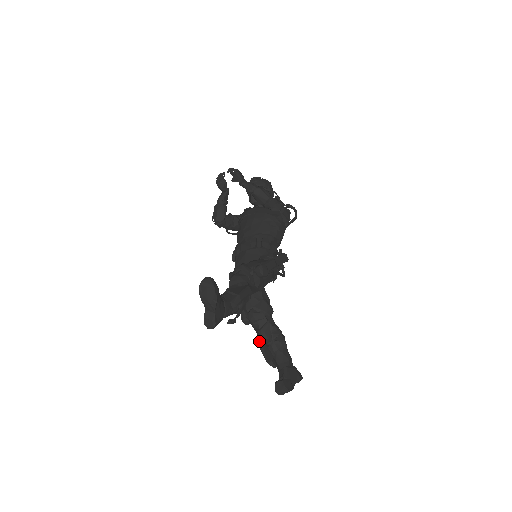
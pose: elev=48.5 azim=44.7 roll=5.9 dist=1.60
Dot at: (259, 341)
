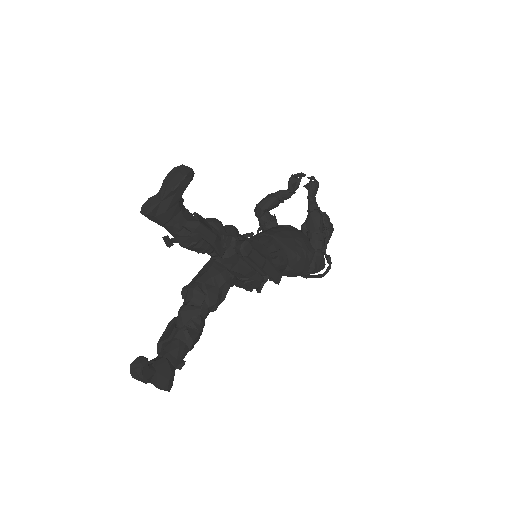
Dot at: (175, 318)
